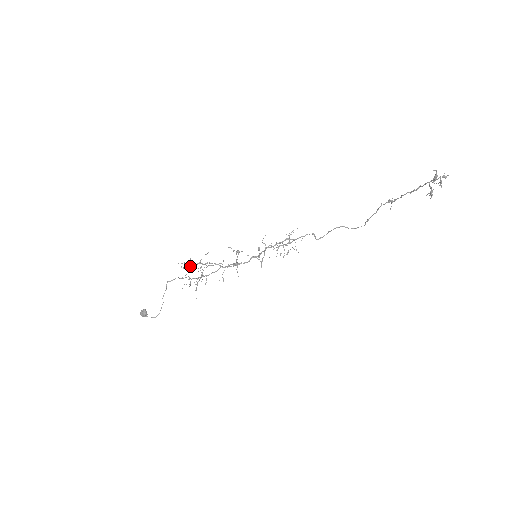
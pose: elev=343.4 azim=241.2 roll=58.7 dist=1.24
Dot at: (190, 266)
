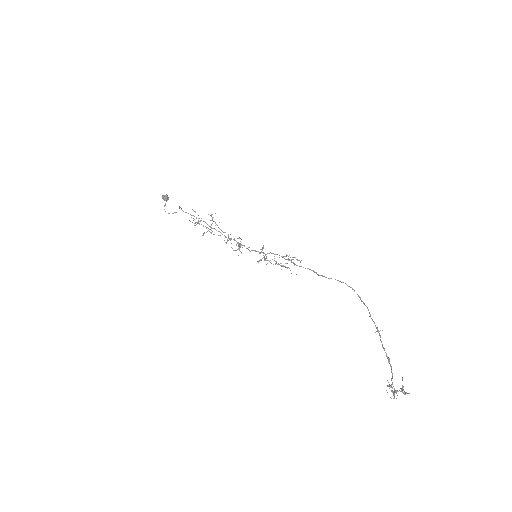
Dot at: occluded
